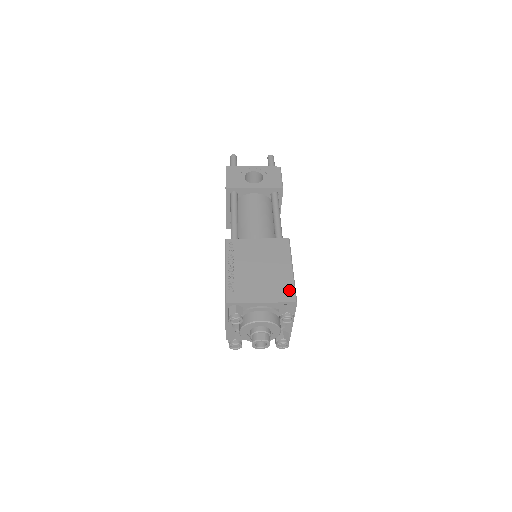
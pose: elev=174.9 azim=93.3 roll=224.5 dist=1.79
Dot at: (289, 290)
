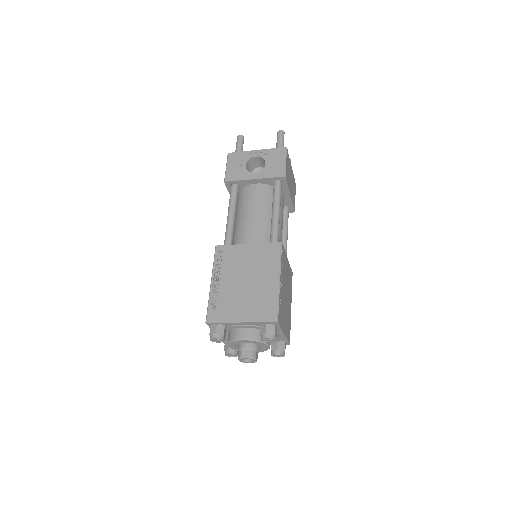
Dot at: (271, 307)
